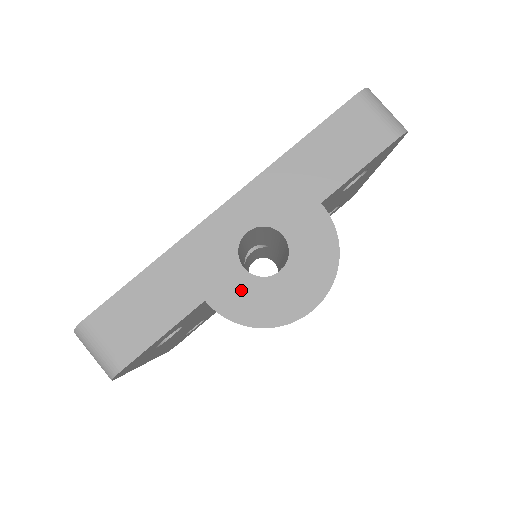
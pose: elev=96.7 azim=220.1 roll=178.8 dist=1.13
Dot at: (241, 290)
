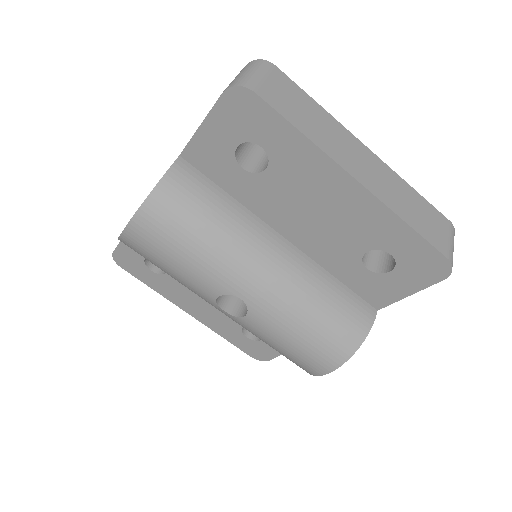
Dot at: occluded
